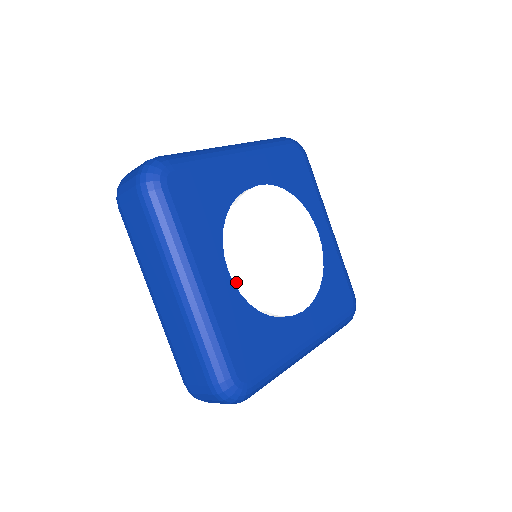
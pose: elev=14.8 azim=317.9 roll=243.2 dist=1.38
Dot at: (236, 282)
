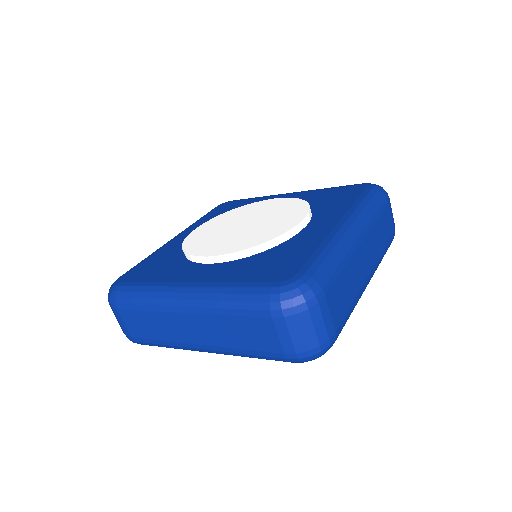
Dot at: (219, 259)
